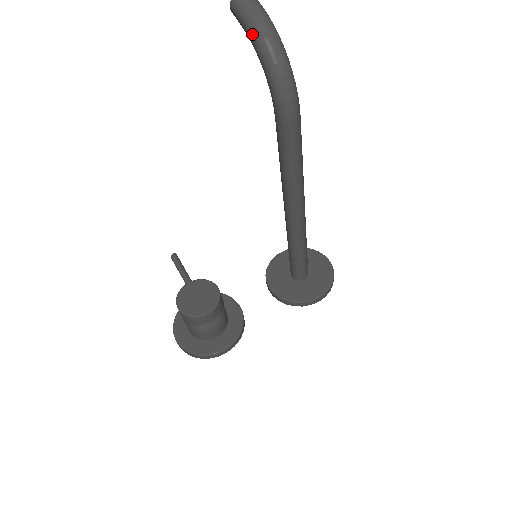
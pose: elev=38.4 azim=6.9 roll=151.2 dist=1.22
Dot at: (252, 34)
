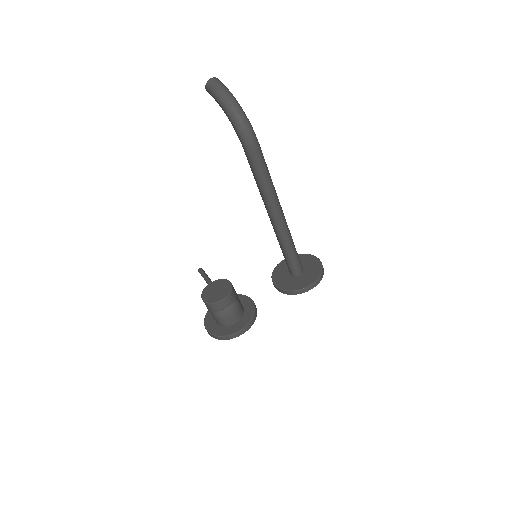
Dot at: (219, 101)
